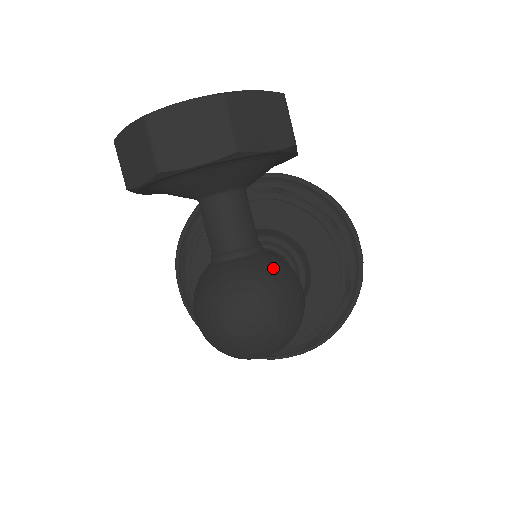
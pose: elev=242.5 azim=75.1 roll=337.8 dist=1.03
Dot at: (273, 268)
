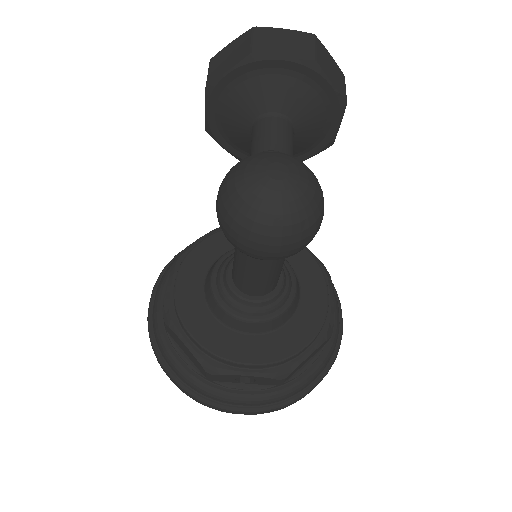
Dot at: occluded
